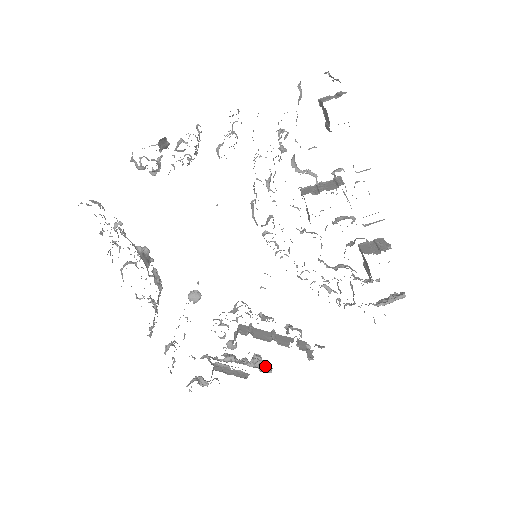
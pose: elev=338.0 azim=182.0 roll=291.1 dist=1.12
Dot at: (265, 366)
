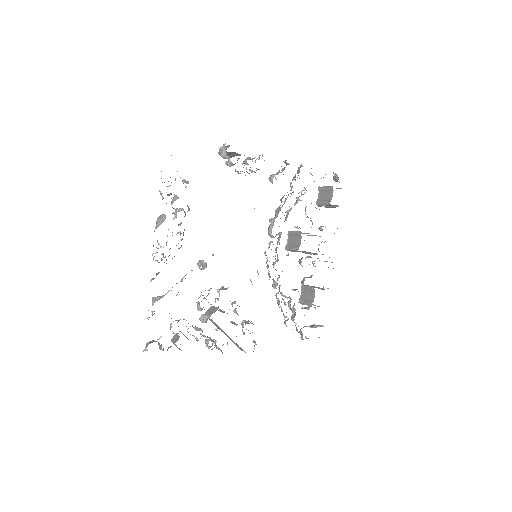
Dot at: (218, 348)
